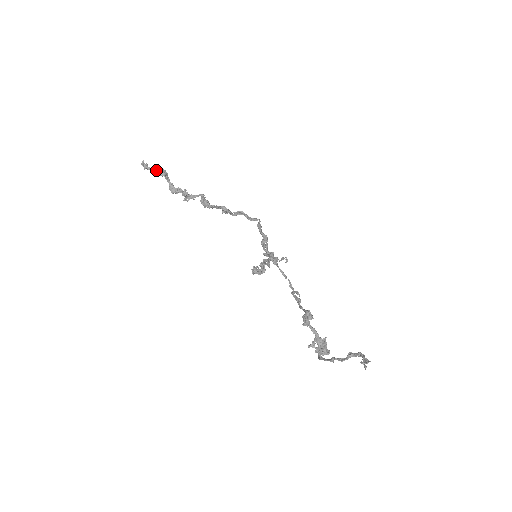
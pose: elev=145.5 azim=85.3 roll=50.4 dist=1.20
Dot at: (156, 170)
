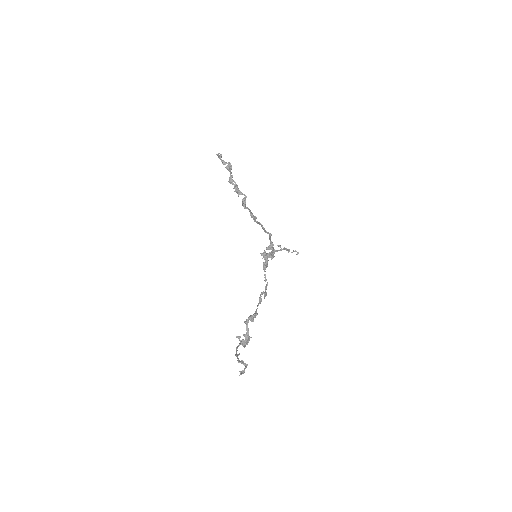
Dot at: (225, 163)
